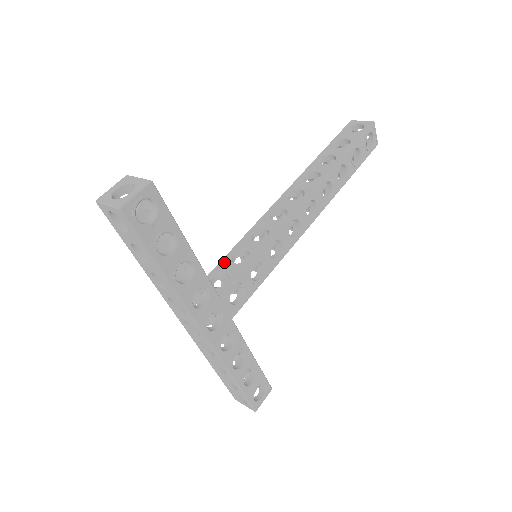
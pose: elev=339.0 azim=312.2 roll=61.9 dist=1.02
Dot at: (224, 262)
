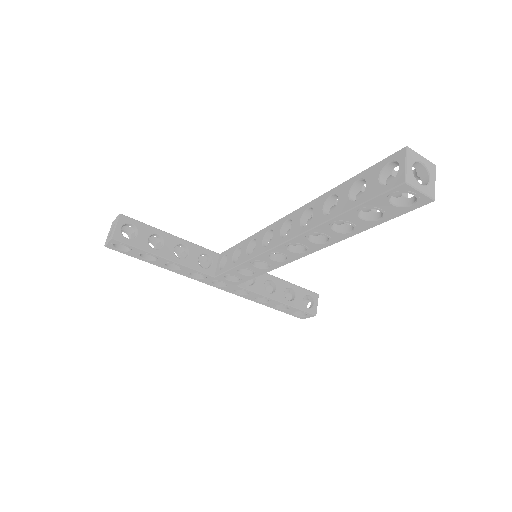
Dot at: (232, 249)
